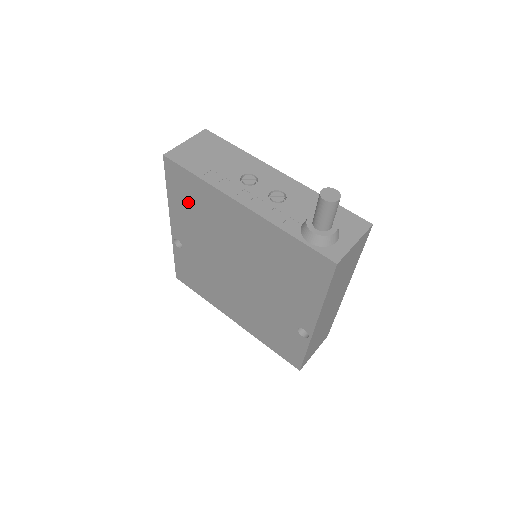
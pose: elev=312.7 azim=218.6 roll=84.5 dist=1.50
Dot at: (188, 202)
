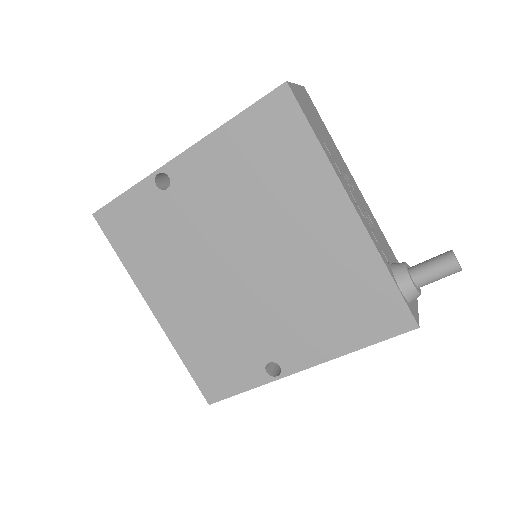
Dot at: (259, 153)
